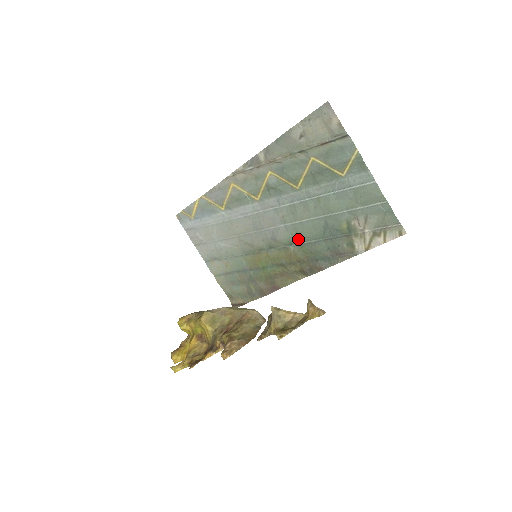
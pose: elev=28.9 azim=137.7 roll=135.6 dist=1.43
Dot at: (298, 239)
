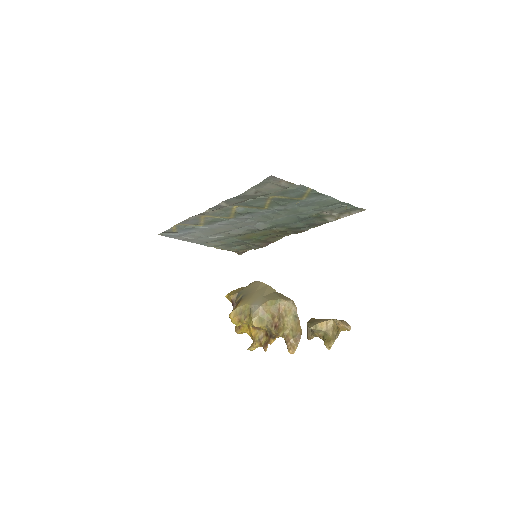
Dot at: (278, 225)
